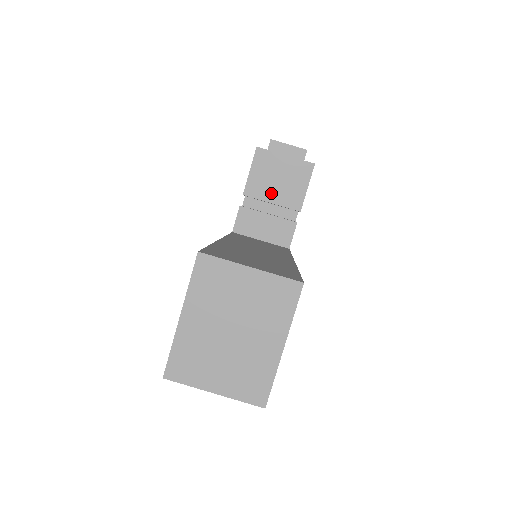
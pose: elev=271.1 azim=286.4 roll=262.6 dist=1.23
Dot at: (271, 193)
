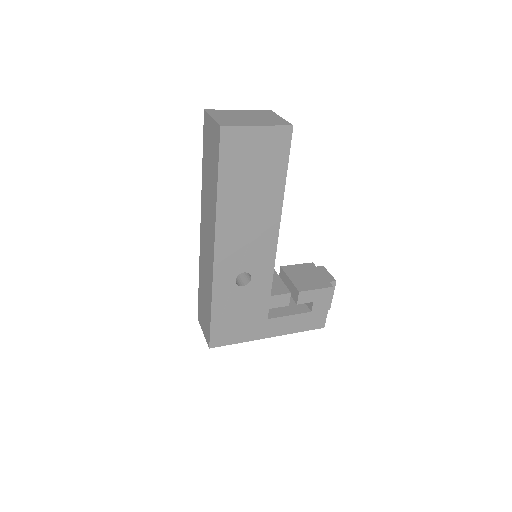
Dot at: (295, 276)
